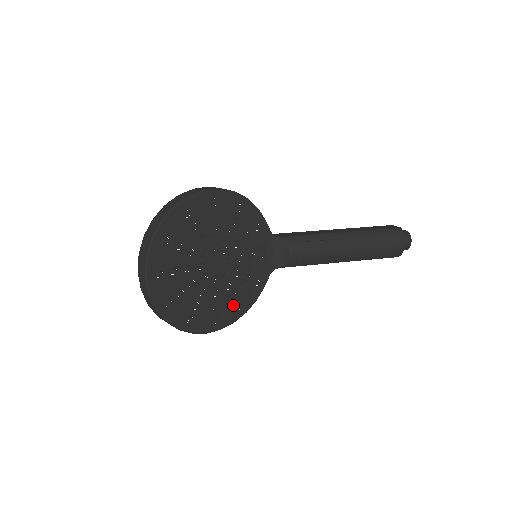
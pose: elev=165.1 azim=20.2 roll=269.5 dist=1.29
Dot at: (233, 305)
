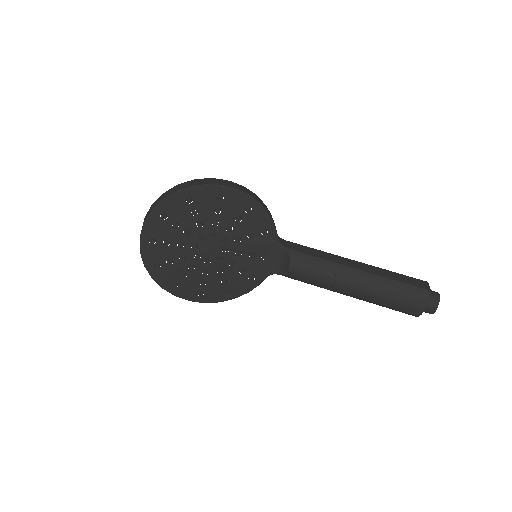
Dot at: (222, 288)
